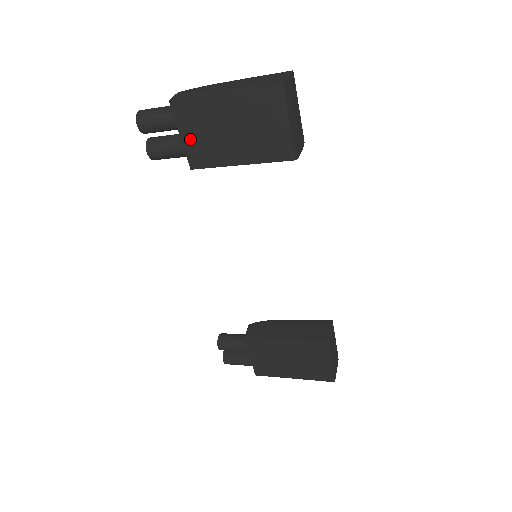
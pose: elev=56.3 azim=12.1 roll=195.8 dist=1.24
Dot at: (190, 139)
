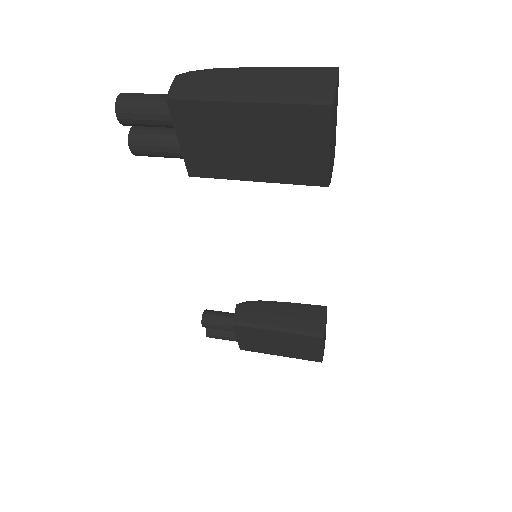
Dot at: (192, 145)
